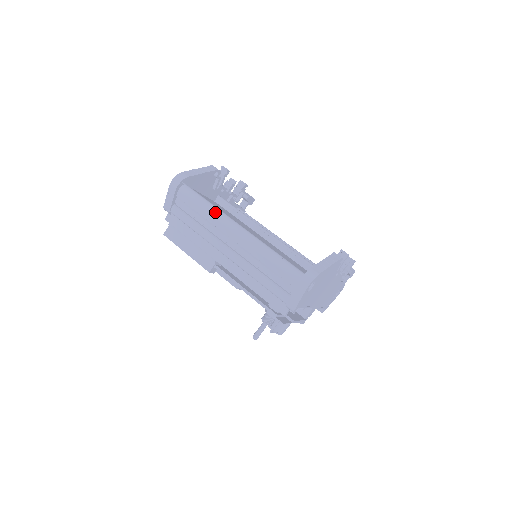
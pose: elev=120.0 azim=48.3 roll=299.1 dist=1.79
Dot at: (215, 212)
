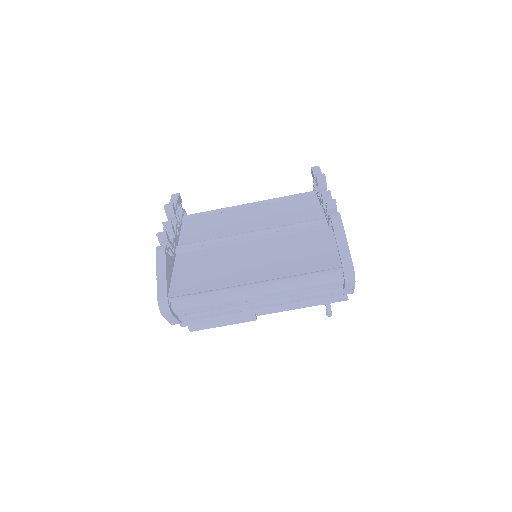
Dot at: (223, 298)
